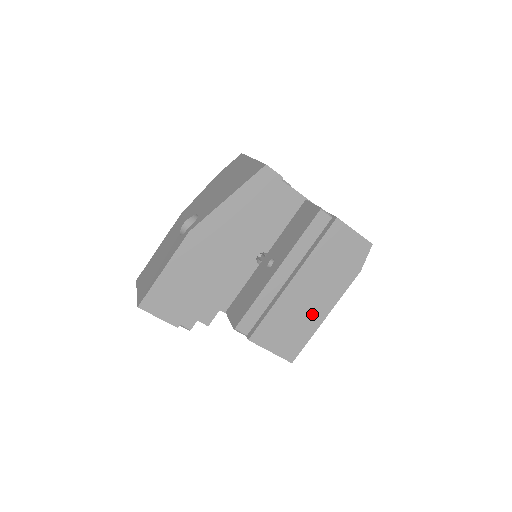
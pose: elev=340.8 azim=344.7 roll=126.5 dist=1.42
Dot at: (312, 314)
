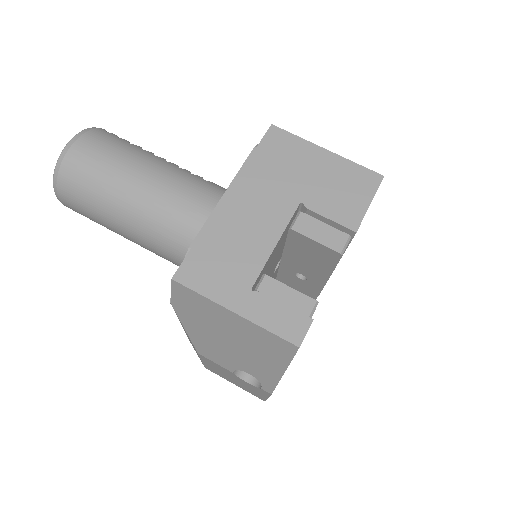
Dot at: occluded
